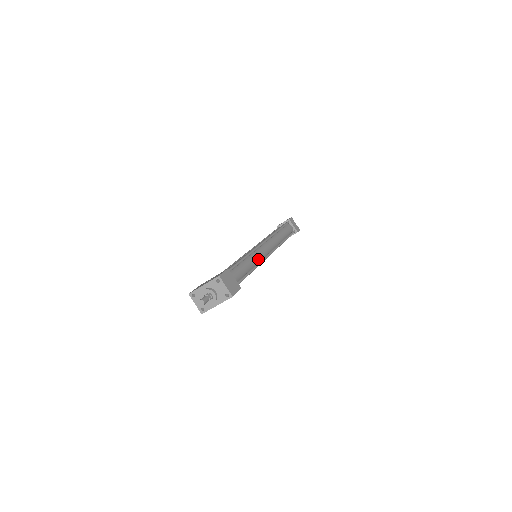
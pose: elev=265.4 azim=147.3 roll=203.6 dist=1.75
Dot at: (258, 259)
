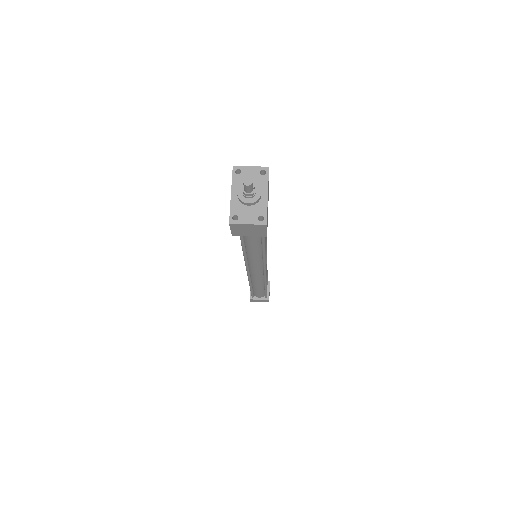
Dot at: occluded
